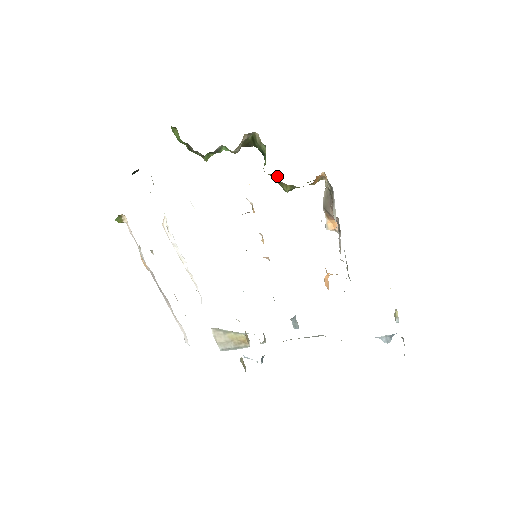
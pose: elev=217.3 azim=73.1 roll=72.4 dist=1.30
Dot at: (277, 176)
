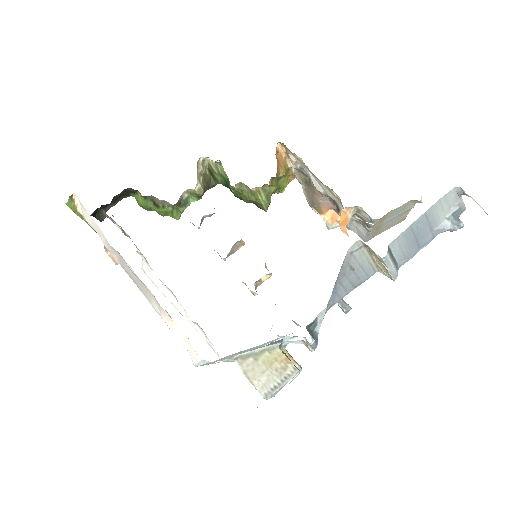
Dot at: (245, 186)
